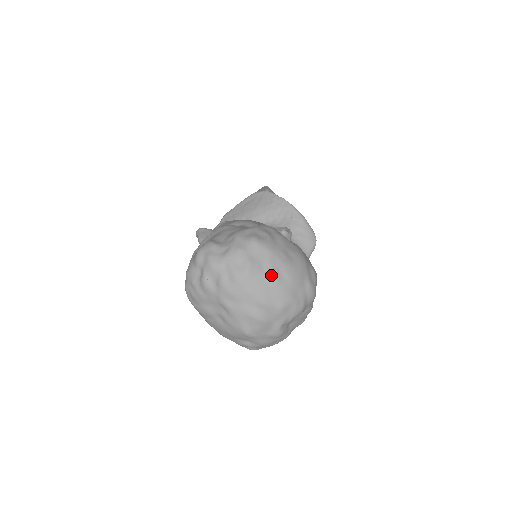
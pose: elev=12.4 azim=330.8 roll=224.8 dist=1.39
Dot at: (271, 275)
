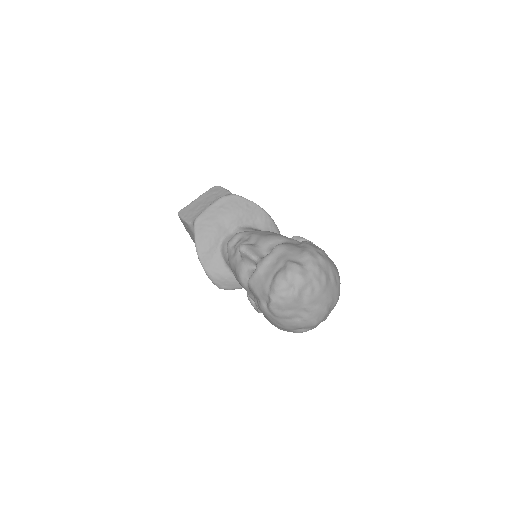
Dot at: (334, 281)
